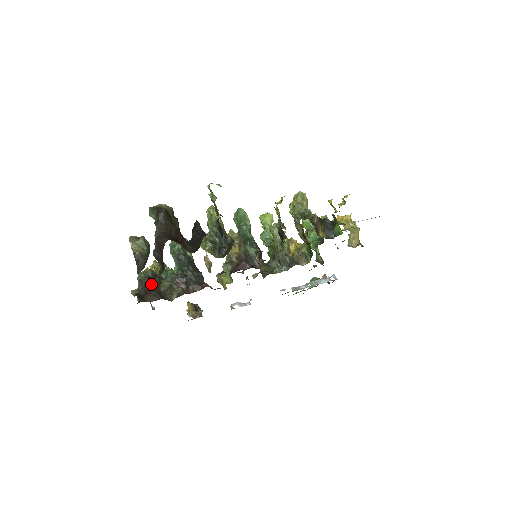
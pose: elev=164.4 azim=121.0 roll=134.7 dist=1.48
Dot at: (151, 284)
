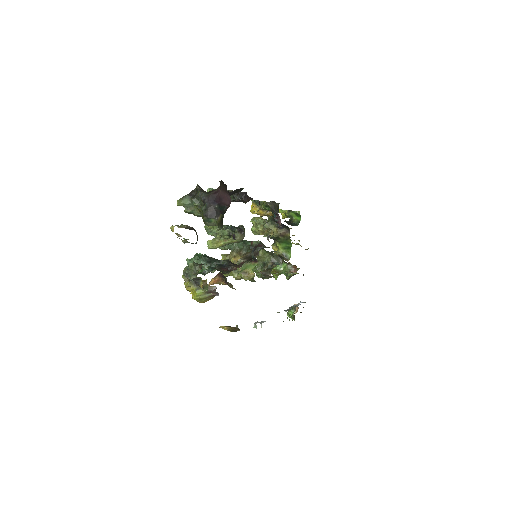
Dot at: occluded
